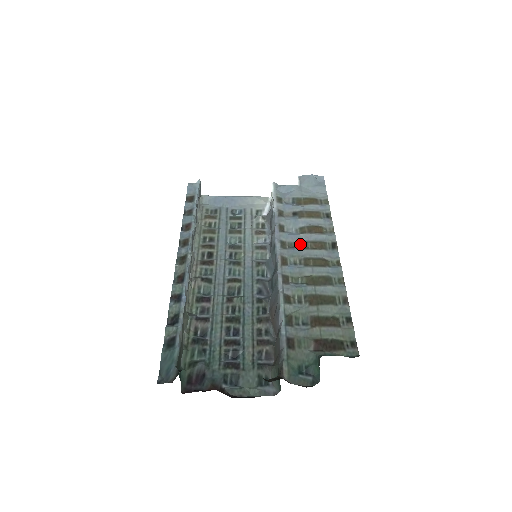
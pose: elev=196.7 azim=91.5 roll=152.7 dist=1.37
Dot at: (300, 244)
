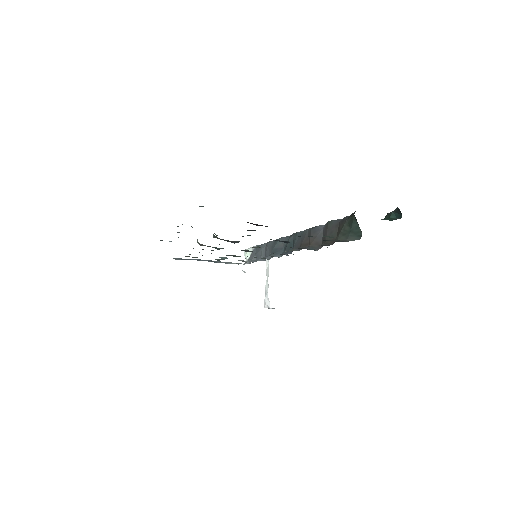
Dot at: occluded
